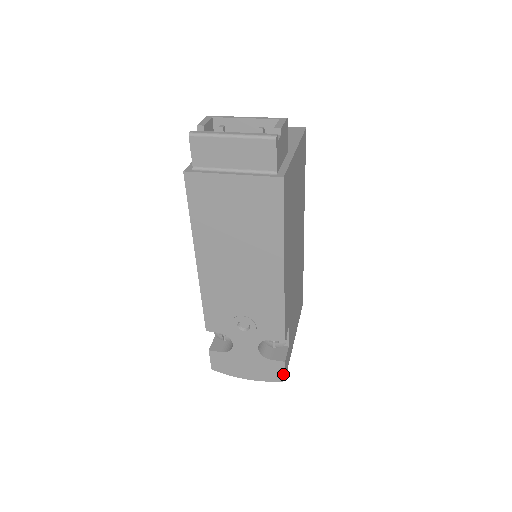
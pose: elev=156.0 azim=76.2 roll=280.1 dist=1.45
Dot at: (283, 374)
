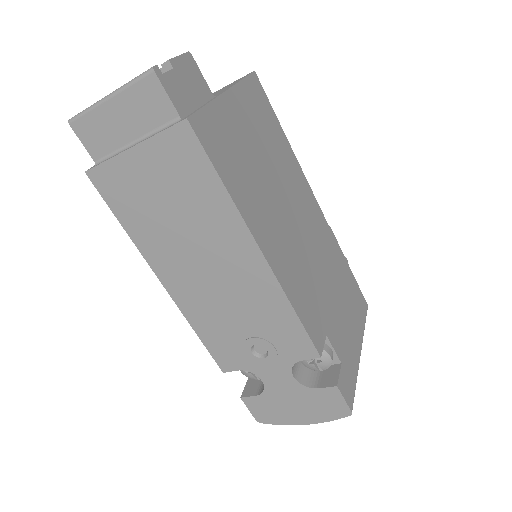
Dot at: (345, 405)
